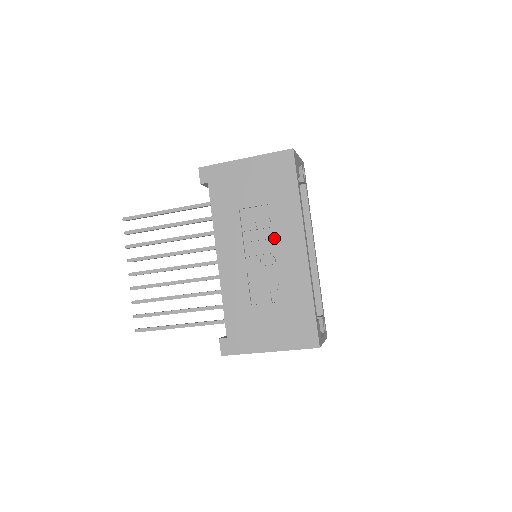
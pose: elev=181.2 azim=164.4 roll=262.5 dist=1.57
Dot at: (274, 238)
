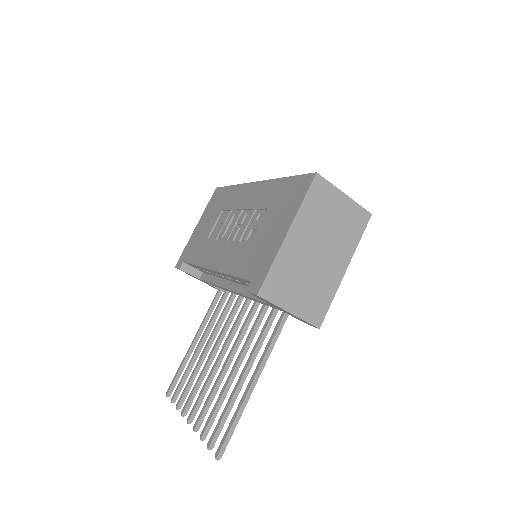
Dot at: (237, 212)
